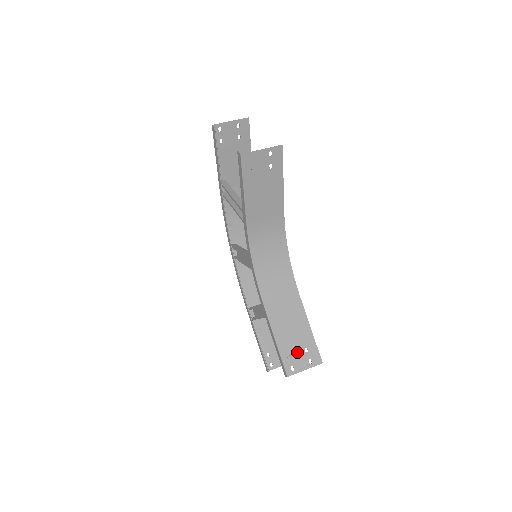
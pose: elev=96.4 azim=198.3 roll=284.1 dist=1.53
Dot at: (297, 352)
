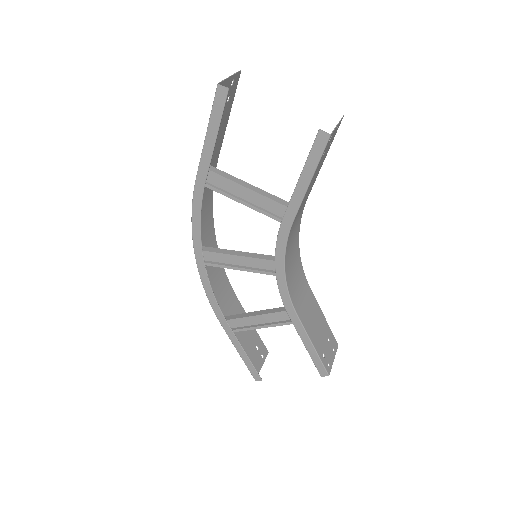
Dot at: (326, 346)
